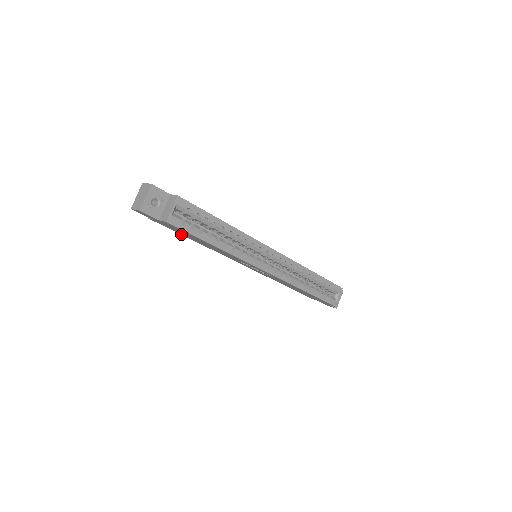
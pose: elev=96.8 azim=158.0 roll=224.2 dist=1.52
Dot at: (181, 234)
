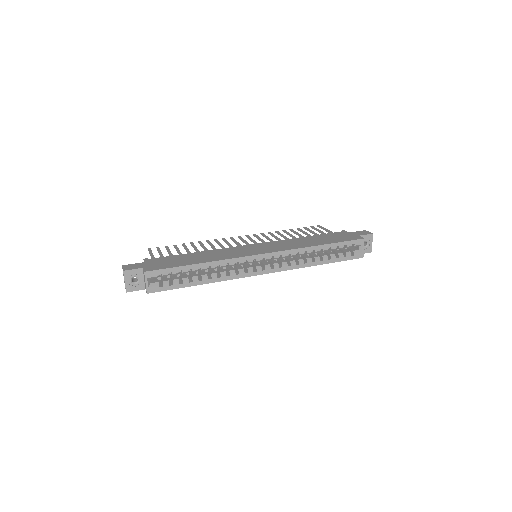
Dot at: occluded
